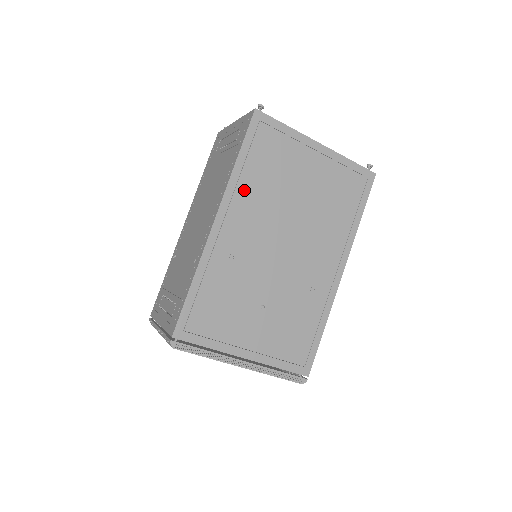
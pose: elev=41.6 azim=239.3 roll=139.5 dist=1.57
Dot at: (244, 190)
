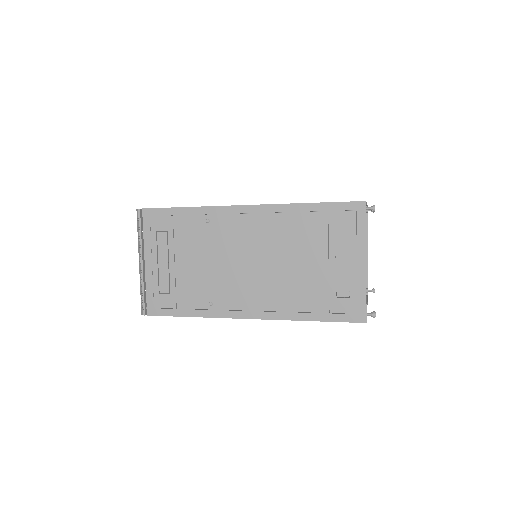
Dot at: occluded
